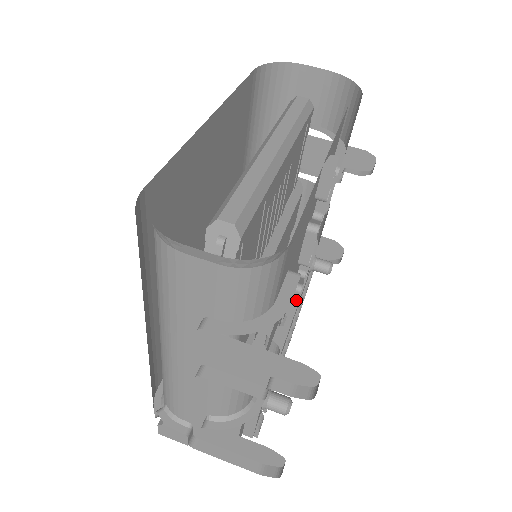
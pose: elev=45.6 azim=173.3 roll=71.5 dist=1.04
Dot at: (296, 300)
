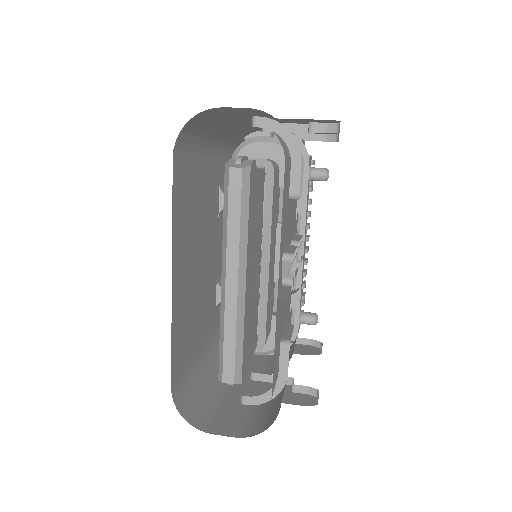
Dot at: occluded
